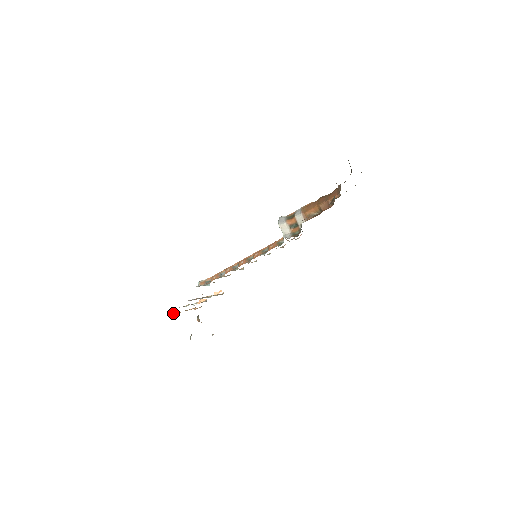
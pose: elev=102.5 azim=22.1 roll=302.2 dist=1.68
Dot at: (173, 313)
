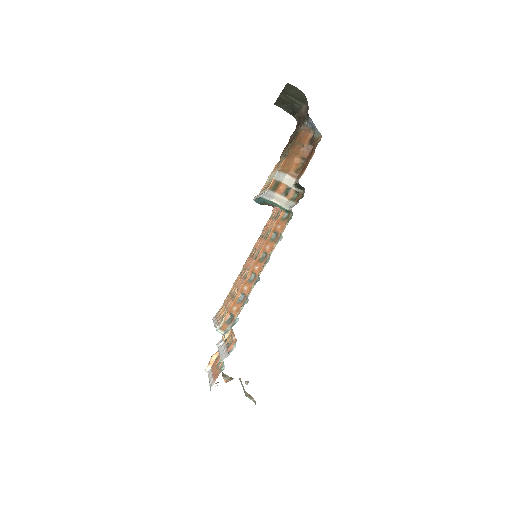
Dot at: occluded
